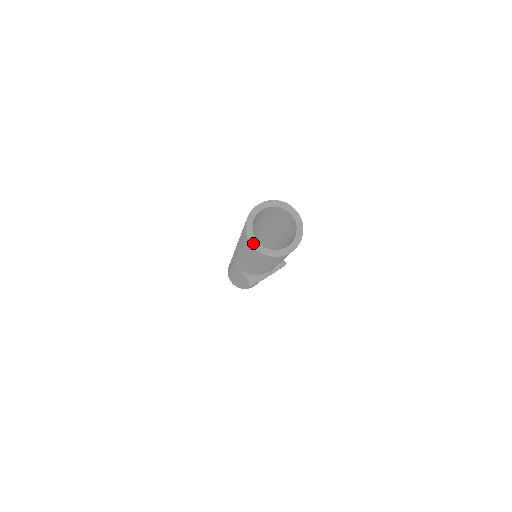
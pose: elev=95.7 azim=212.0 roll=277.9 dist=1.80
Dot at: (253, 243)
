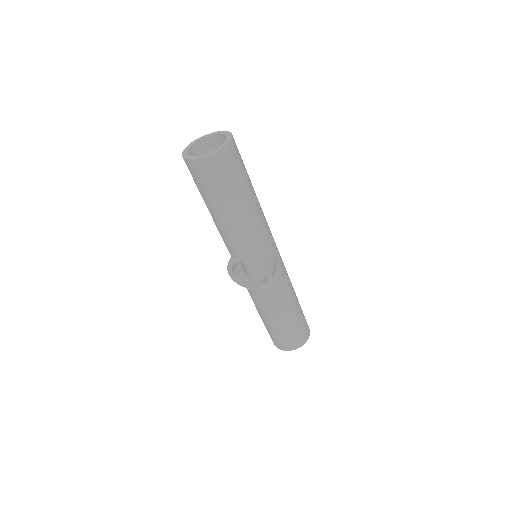
Dot at: (185, 150)
